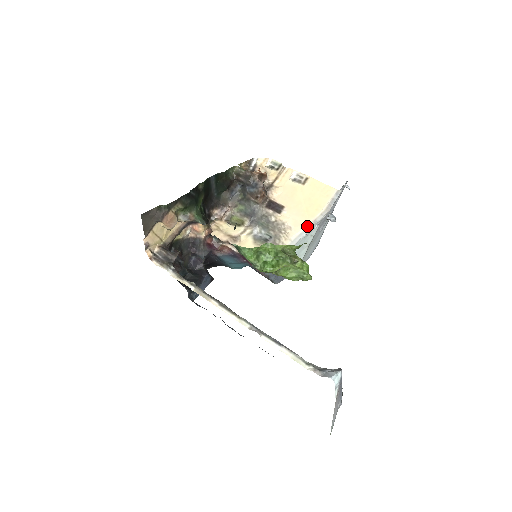
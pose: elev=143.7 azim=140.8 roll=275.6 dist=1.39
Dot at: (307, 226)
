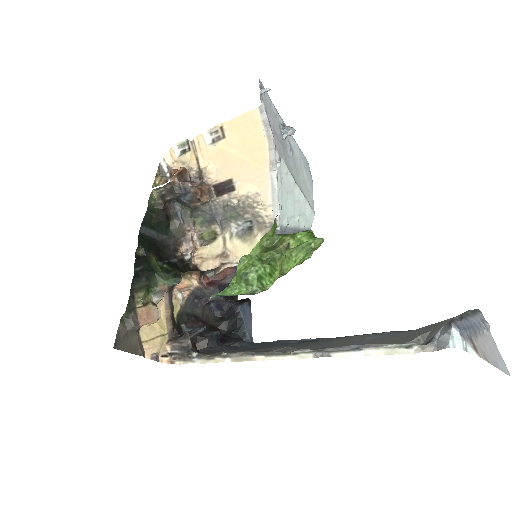
Dot at: (269, 176)
